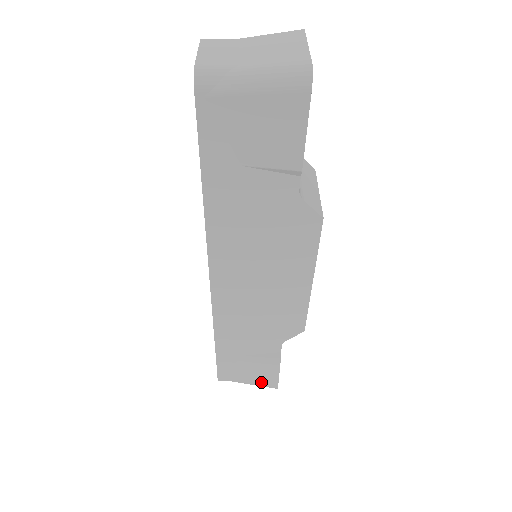
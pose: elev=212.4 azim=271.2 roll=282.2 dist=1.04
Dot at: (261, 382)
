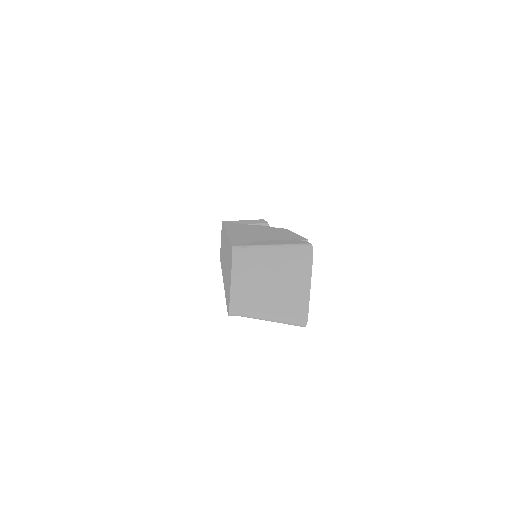
Dot at: occluded
